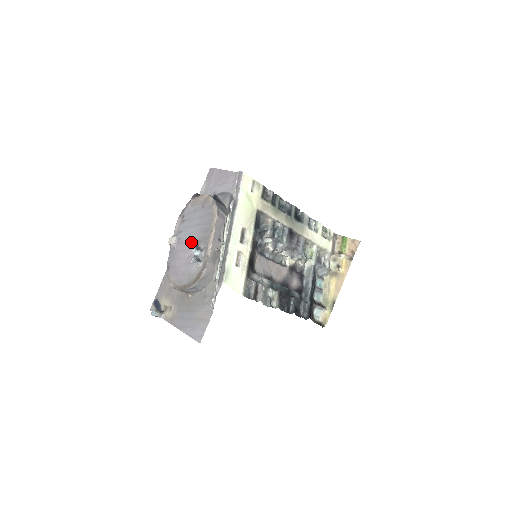
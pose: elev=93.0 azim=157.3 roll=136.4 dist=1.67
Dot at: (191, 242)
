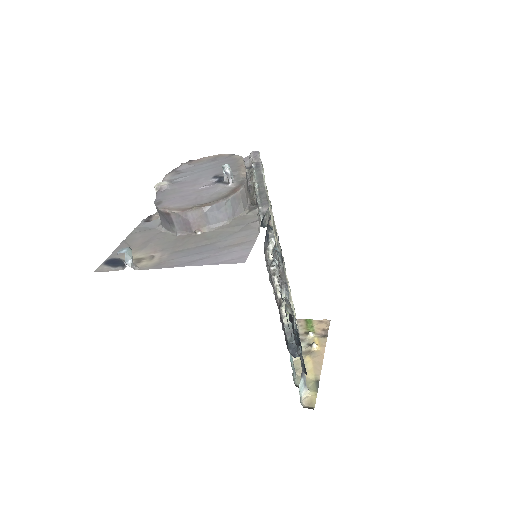
Dot at: (203, 178)
